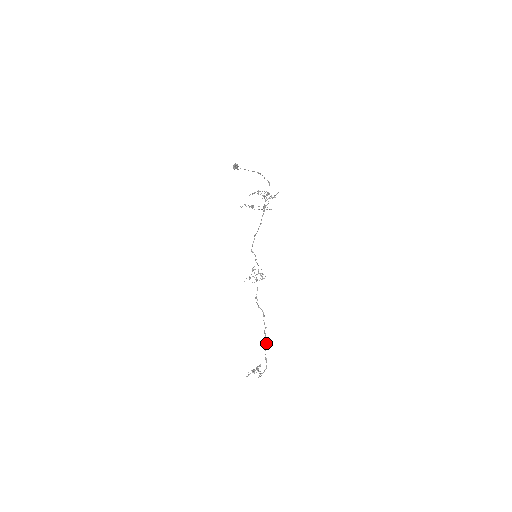
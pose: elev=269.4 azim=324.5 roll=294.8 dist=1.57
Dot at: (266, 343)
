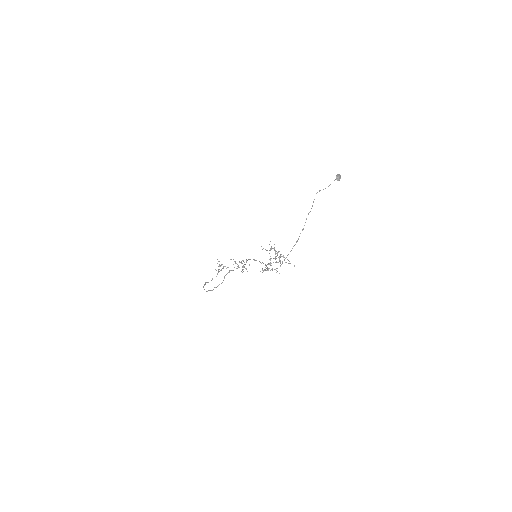
Dot at: (212, 290)
